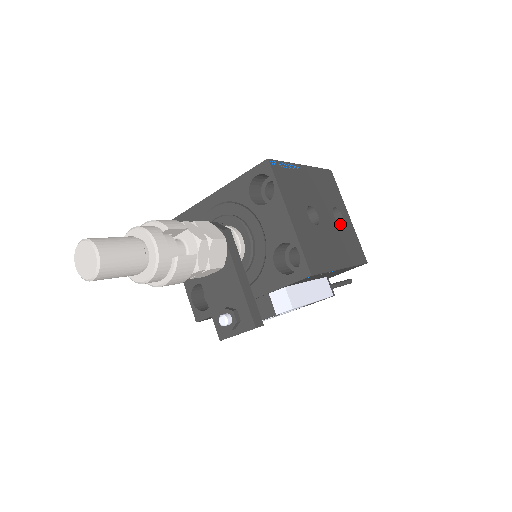
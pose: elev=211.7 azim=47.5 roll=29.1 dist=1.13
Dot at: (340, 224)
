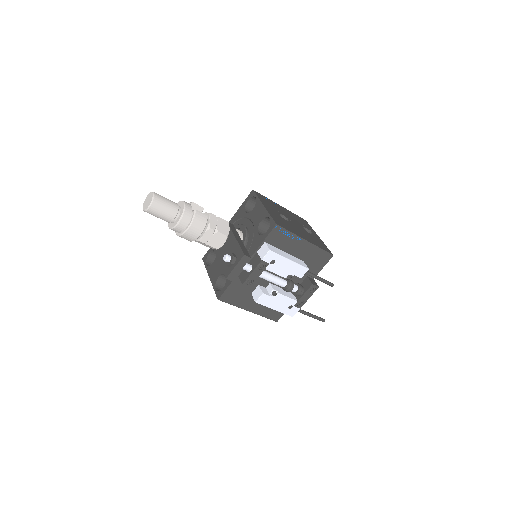
Dot at: (309, 233)
